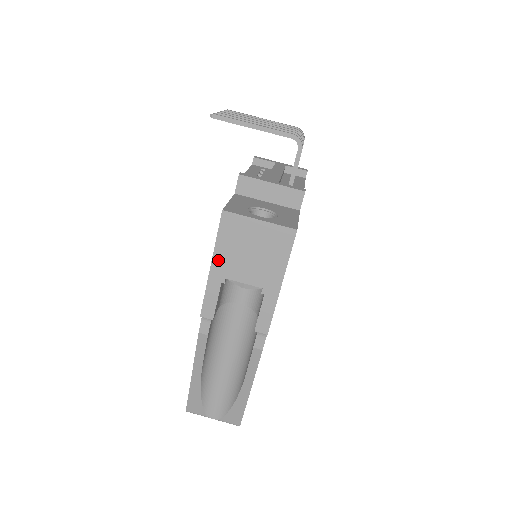
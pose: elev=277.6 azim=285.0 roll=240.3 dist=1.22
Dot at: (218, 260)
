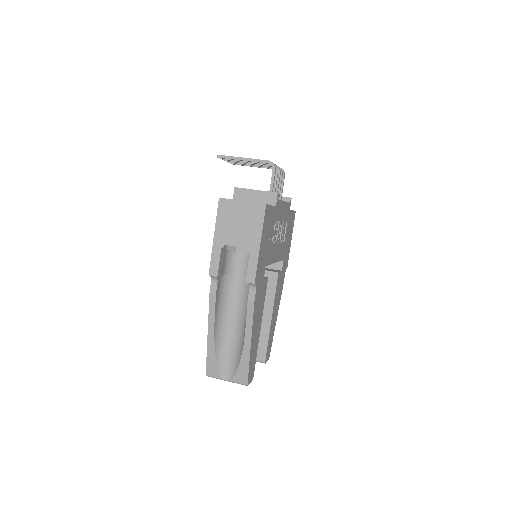
Dot at: (218, 232)
